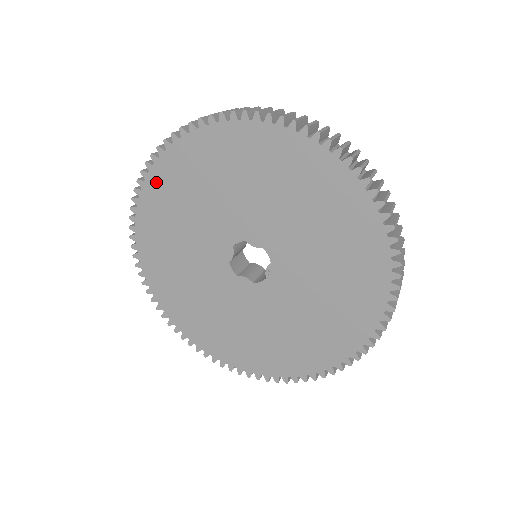
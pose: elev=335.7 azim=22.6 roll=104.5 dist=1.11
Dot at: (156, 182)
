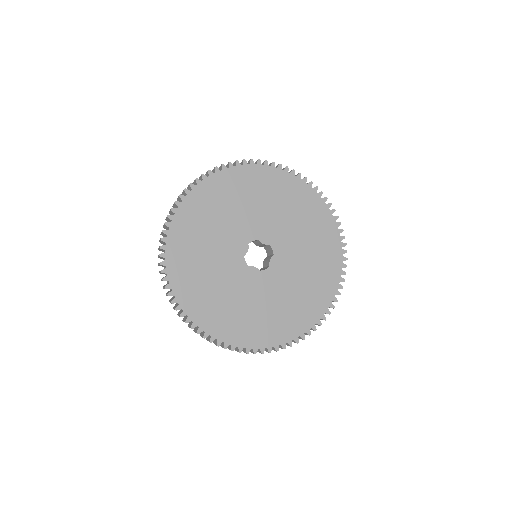
Dot at: (196, 197)
